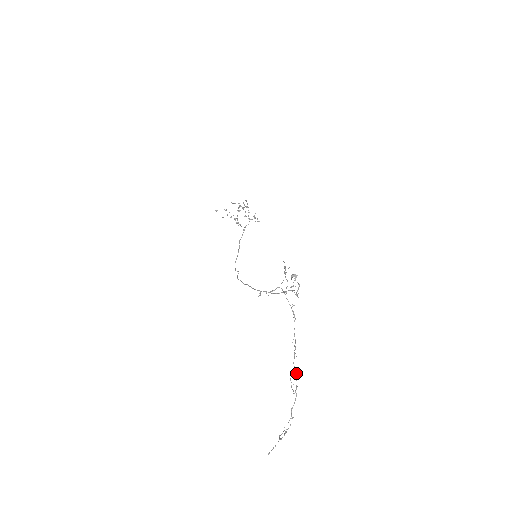
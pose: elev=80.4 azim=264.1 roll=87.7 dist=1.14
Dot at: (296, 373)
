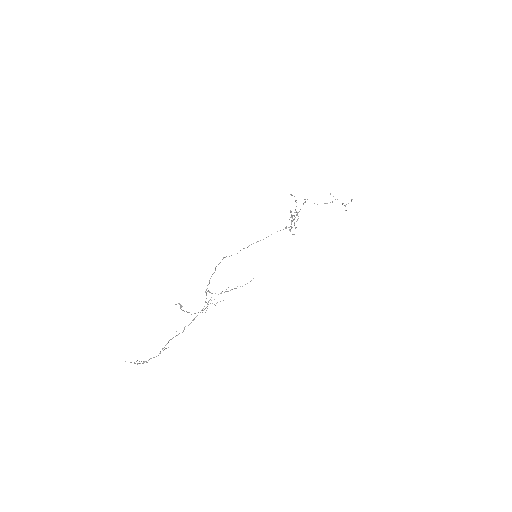
Dot at: occluded
